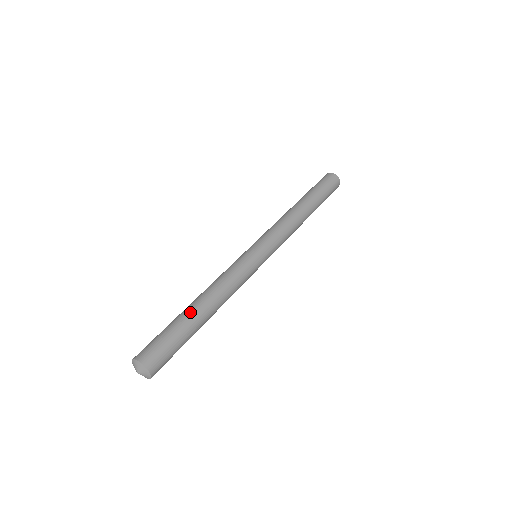
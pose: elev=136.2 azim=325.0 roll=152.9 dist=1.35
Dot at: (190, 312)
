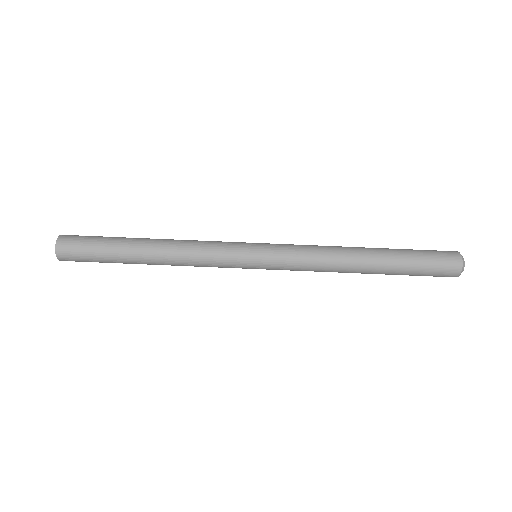
Dot at: (132, 261)
